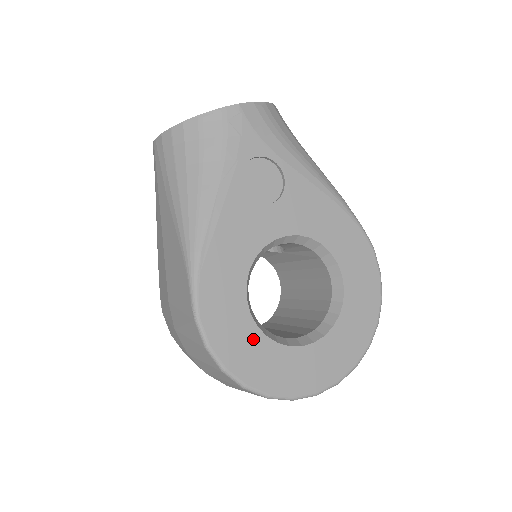
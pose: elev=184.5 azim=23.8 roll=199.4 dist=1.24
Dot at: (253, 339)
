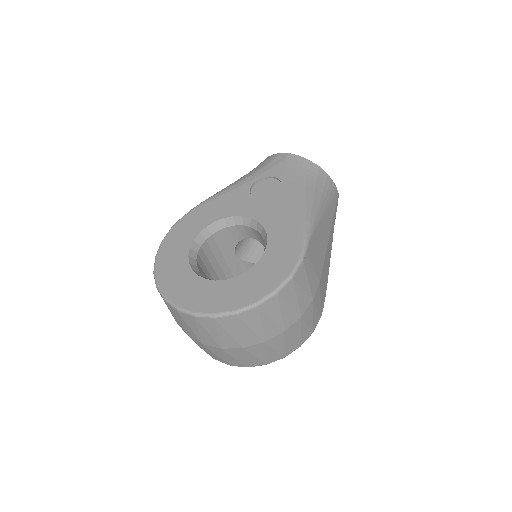
Dot at: (181, 252)
